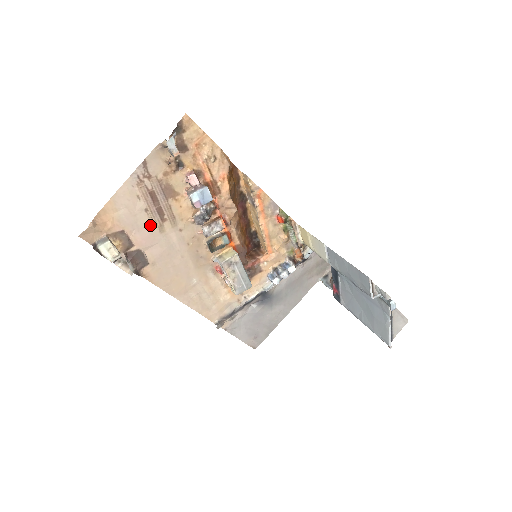
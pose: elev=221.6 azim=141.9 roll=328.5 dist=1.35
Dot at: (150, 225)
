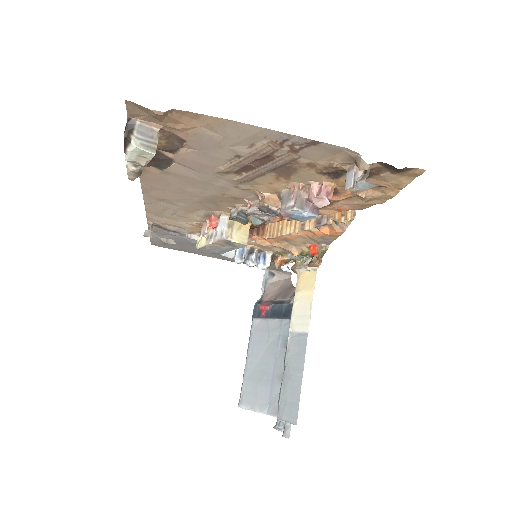
Dot at: (219, 162)
